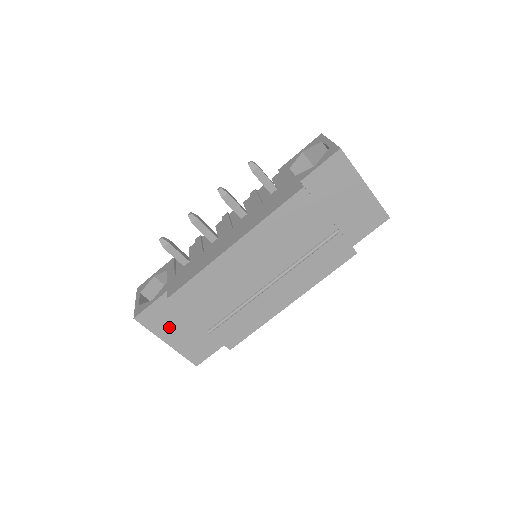
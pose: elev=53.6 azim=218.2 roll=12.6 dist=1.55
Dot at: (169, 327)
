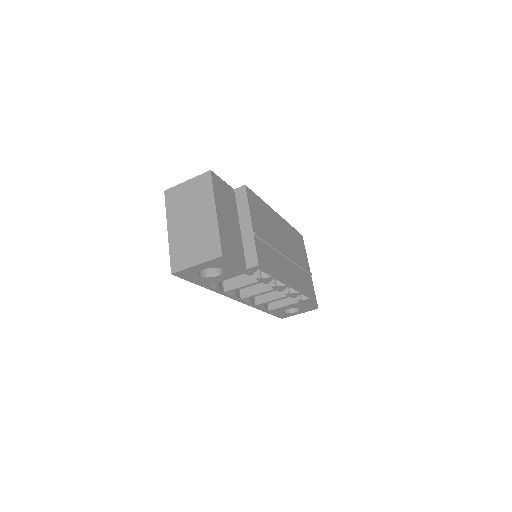
Dot at: (223, 206)
